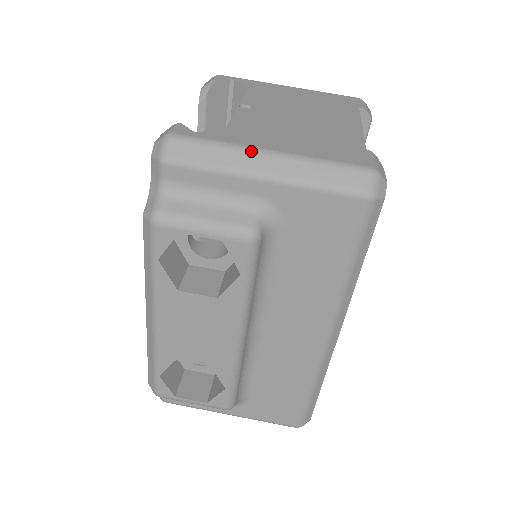
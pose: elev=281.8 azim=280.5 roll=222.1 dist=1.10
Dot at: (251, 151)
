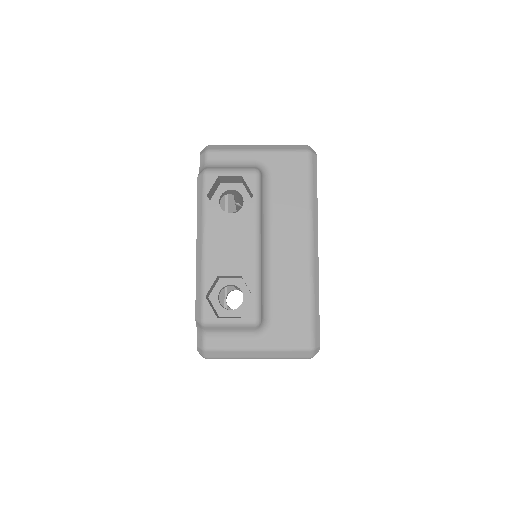
Dot at: (249, 145)
